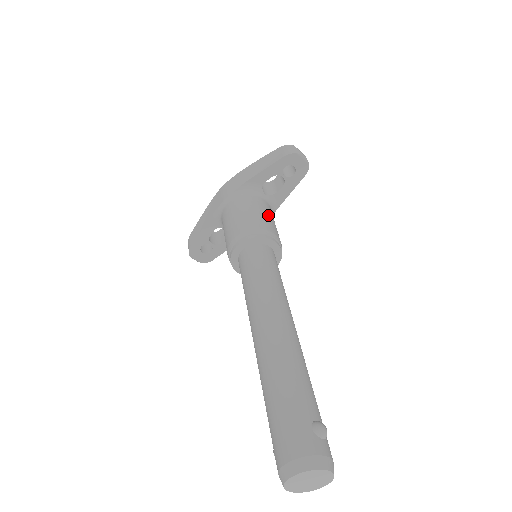
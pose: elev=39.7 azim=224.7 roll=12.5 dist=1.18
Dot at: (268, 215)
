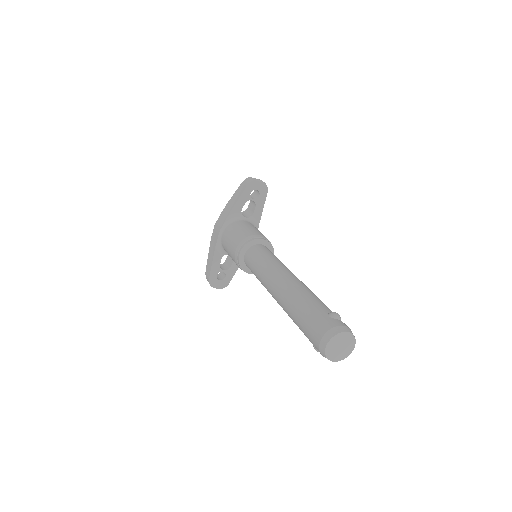
Dot at: (253, 228)
